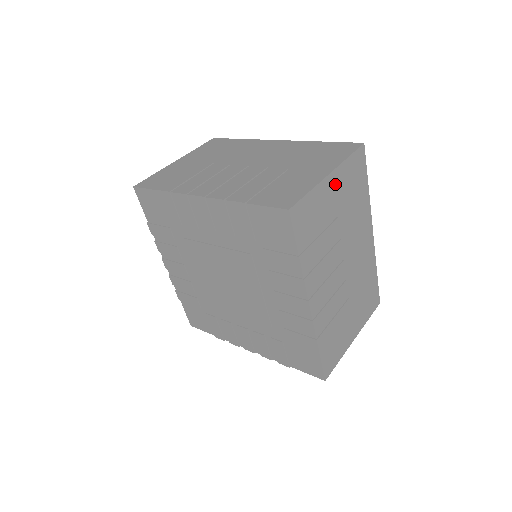
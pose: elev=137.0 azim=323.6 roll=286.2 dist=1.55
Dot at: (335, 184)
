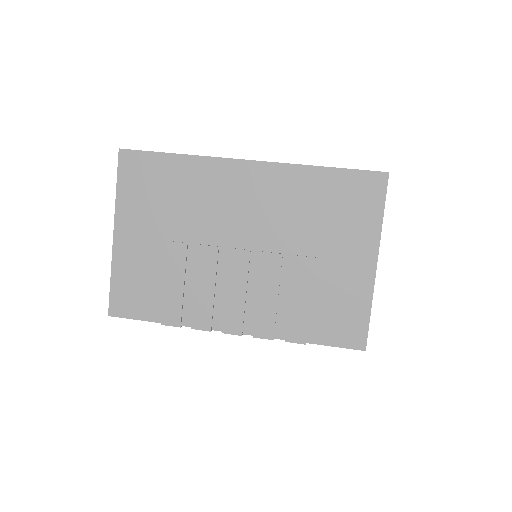
Dot at: occluded
